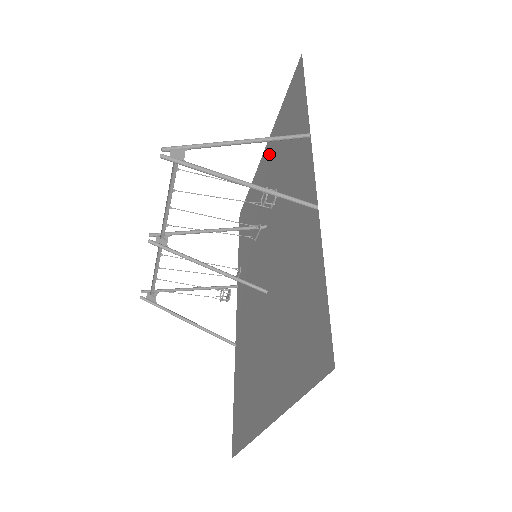
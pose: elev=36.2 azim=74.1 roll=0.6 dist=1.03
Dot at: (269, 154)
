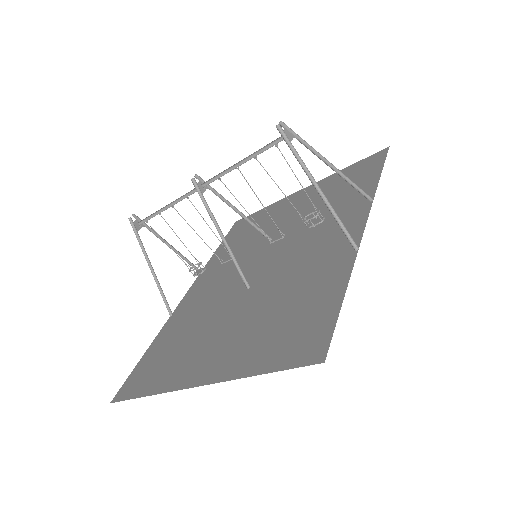
Dot at: occluded
